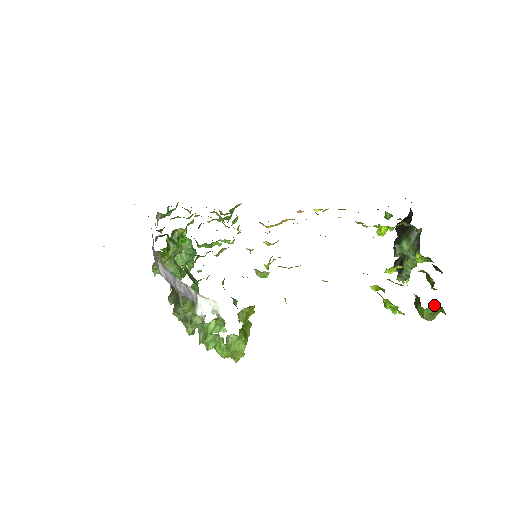
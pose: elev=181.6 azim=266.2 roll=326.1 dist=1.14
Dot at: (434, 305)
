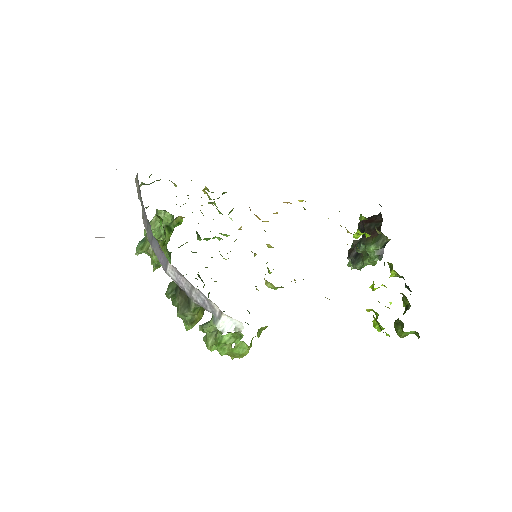
Dot at: (413, 331)
